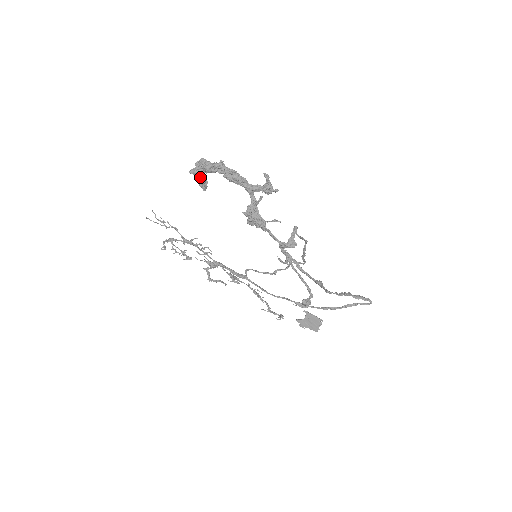
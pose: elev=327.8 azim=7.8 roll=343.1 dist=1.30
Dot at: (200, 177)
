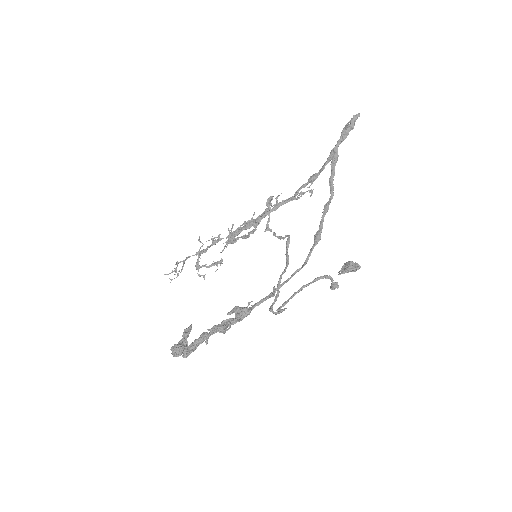
Dot at: occluded
